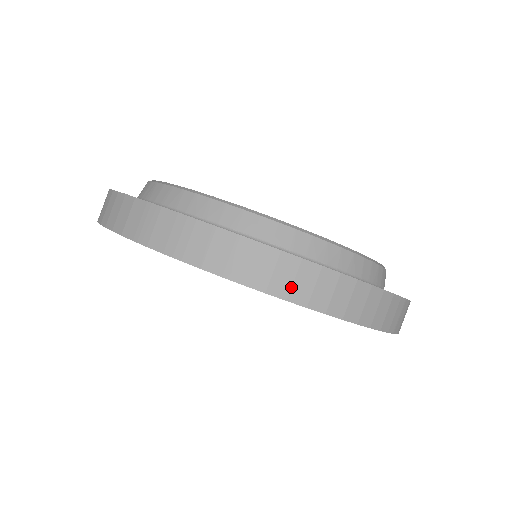
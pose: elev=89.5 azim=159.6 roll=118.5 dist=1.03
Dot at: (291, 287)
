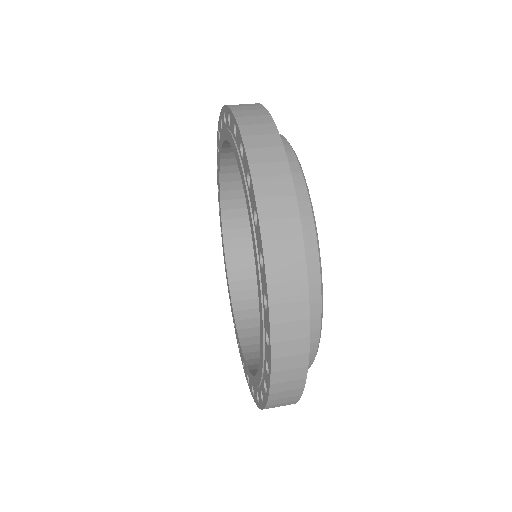
Dot at: (237, 105)
